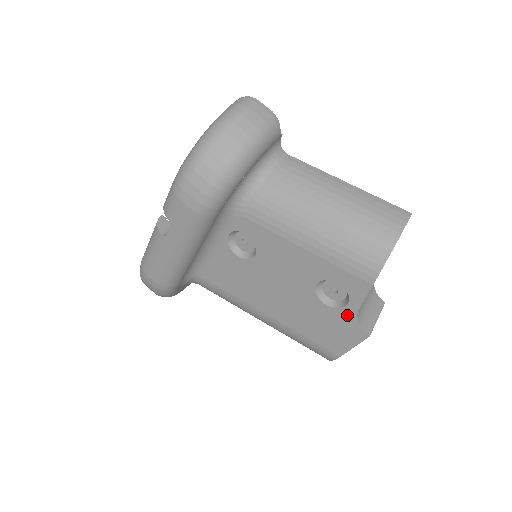
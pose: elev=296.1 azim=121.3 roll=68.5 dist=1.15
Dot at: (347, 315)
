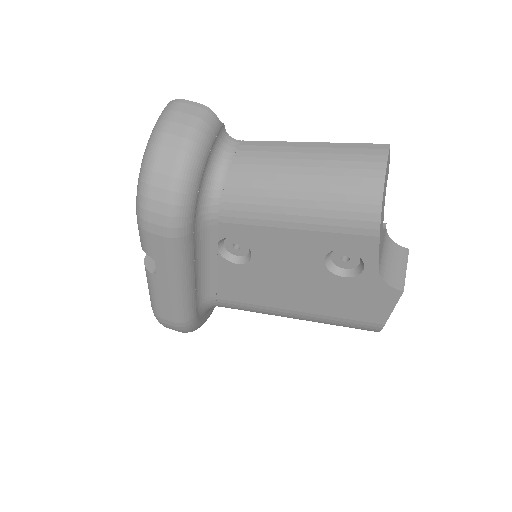
Dot at: (370, 279)
